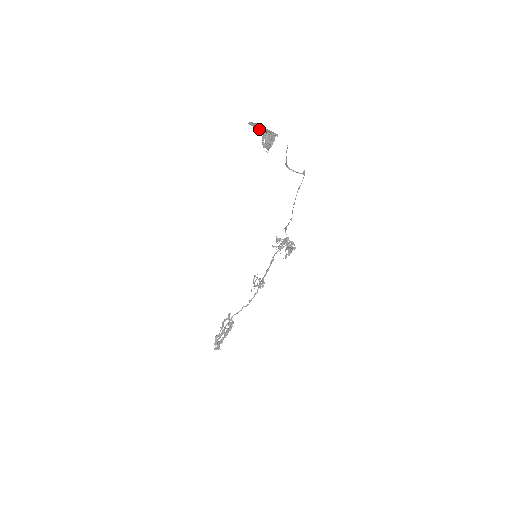
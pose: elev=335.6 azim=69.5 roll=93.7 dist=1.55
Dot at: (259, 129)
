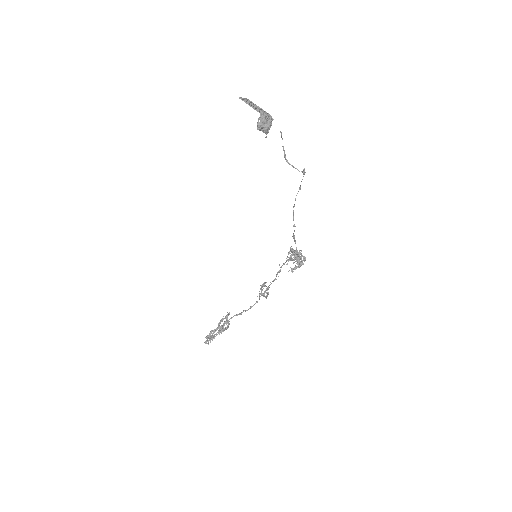
Dot at: (253, 107)
